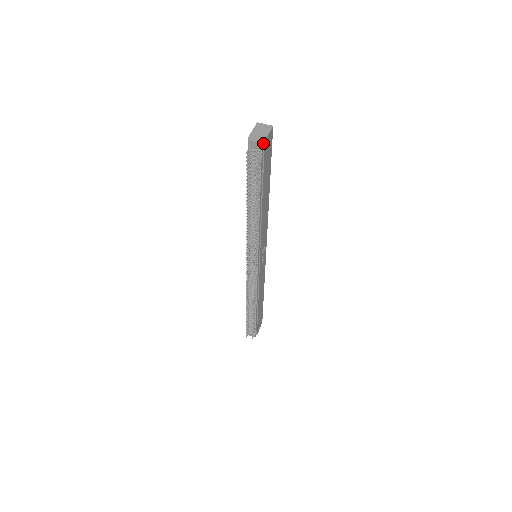
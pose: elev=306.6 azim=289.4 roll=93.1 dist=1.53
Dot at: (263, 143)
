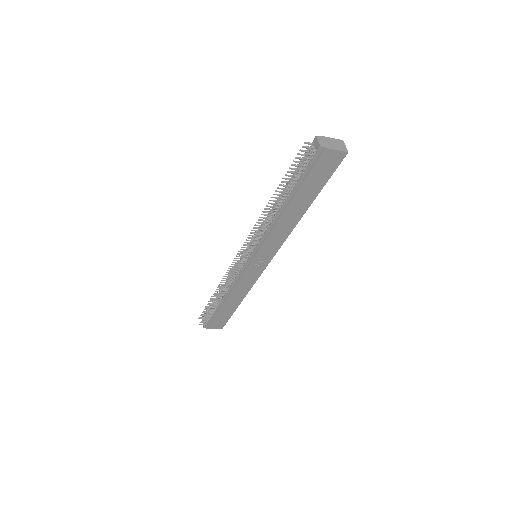
Dot at: (323, 149)
